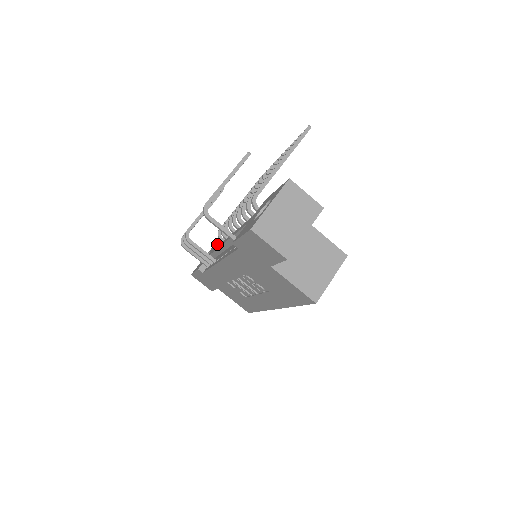
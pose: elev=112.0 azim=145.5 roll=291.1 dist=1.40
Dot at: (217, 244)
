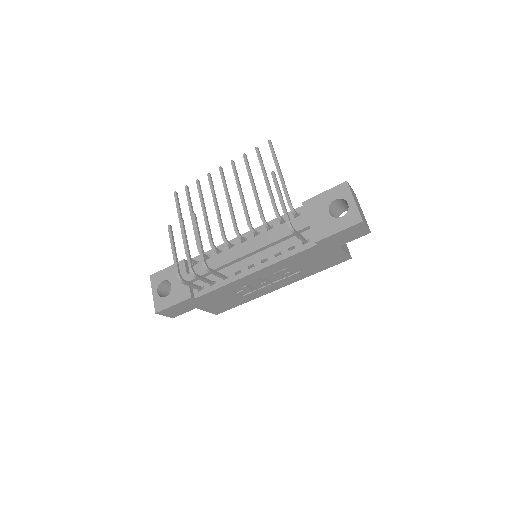
Dot at: (185, 268)
